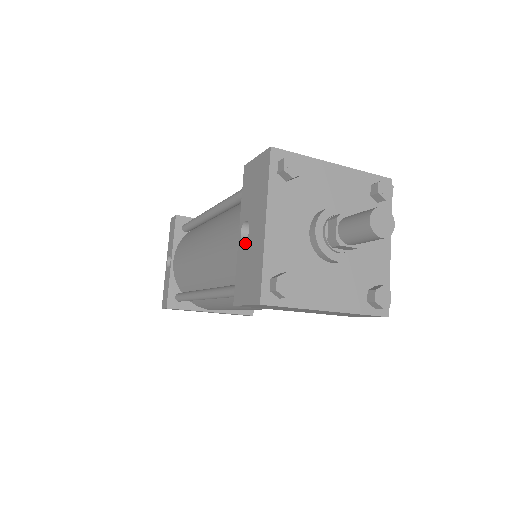
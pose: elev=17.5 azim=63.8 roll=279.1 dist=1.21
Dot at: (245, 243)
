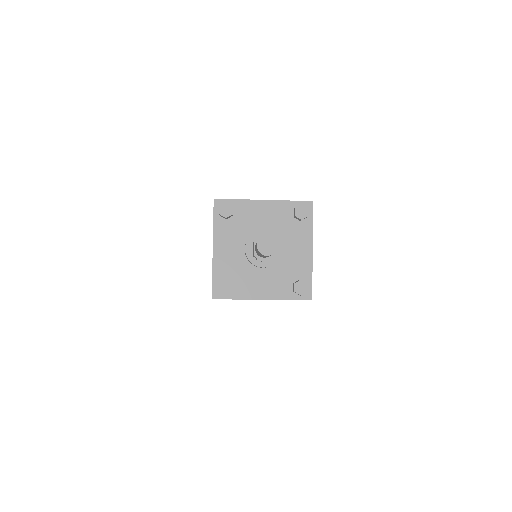
Dot at: occluded
